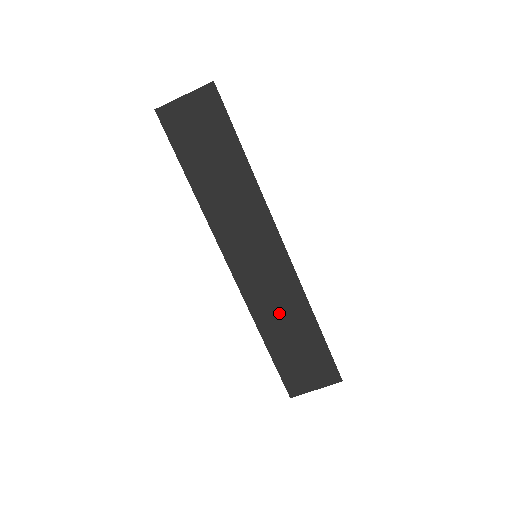
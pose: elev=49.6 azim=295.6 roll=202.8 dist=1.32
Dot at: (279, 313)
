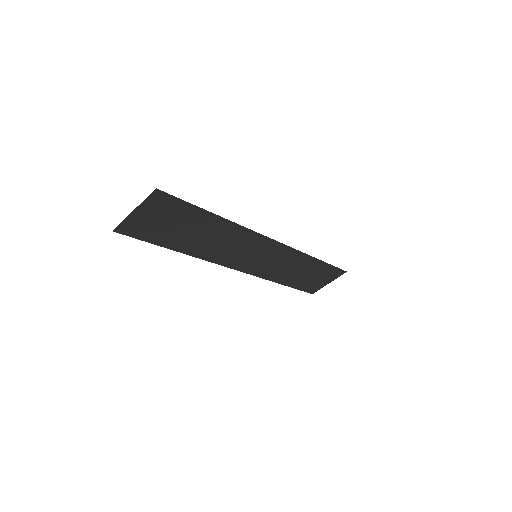
Dot at: (288, 269)
